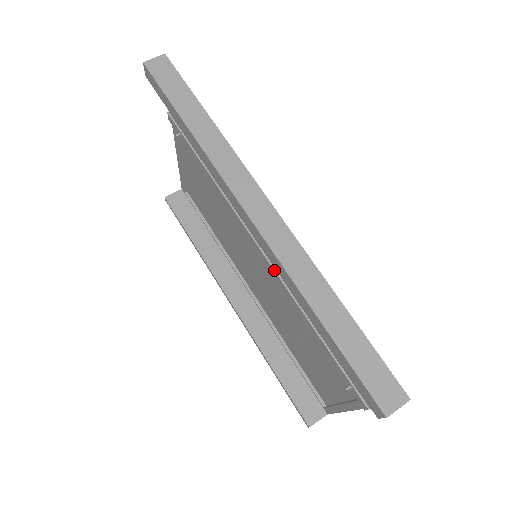
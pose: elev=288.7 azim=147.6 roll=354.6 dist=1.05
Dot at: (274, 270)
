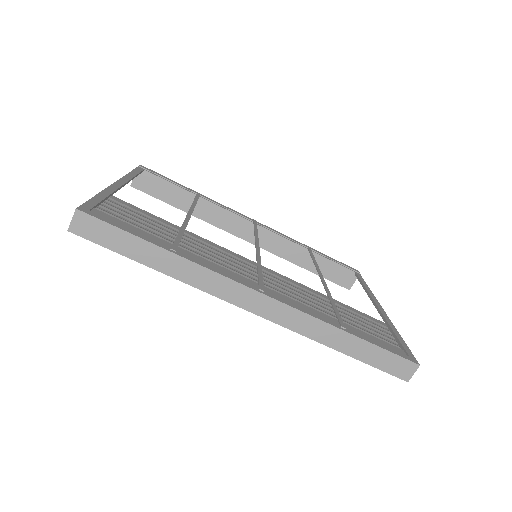
Dot at: occluded
